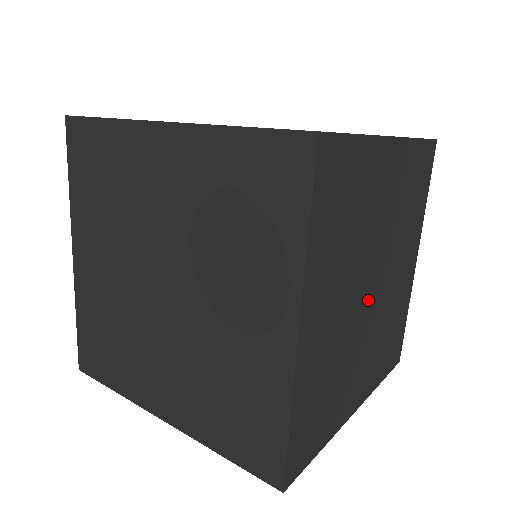
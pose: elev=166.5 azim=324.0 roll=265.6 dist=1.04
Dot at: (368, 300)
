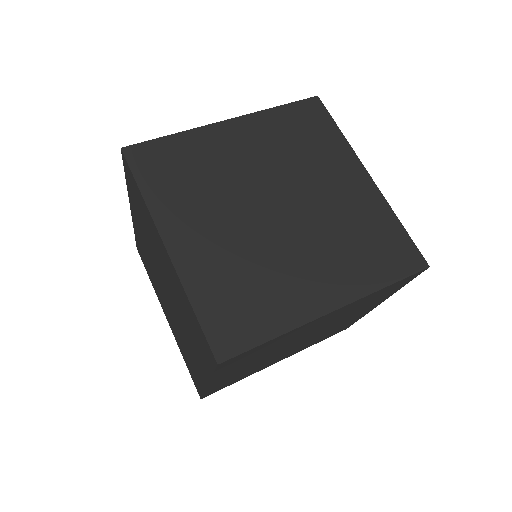
Dot at: (293, 346)
